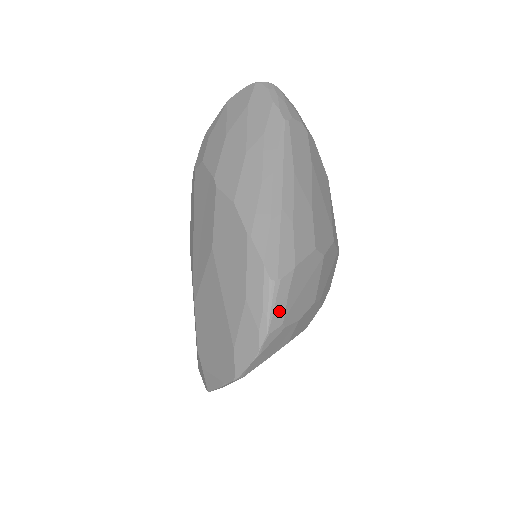
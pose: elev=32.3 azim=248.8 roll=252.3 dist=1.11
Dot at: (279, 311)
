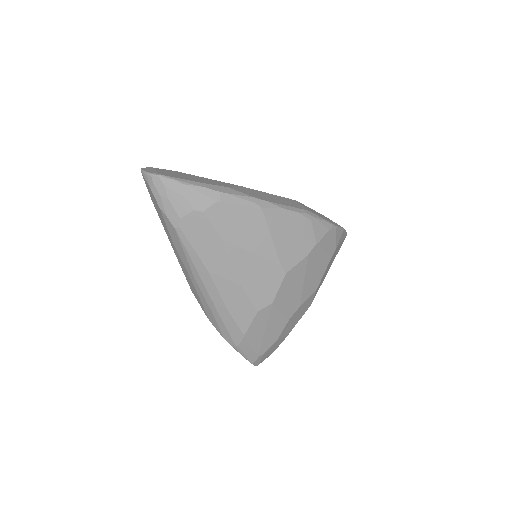
Dot at: (251, 354)
